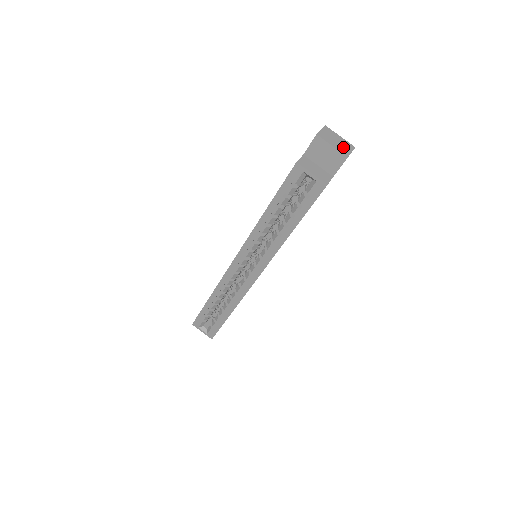
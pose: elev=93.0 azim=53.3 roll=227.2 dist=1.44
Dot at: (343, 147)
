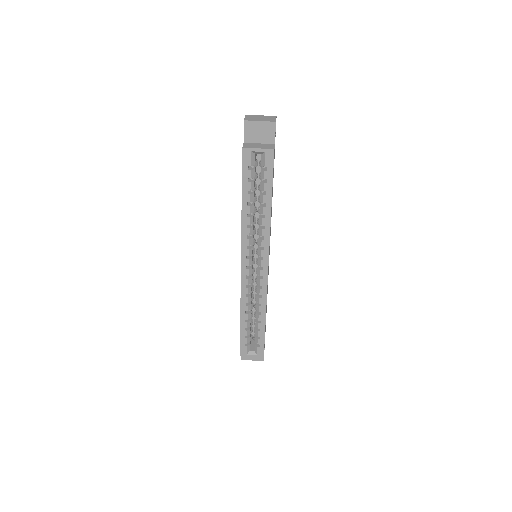
Dot at: (268, 119)
